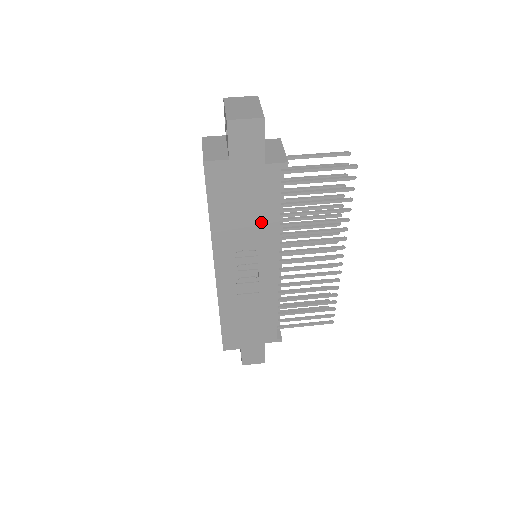
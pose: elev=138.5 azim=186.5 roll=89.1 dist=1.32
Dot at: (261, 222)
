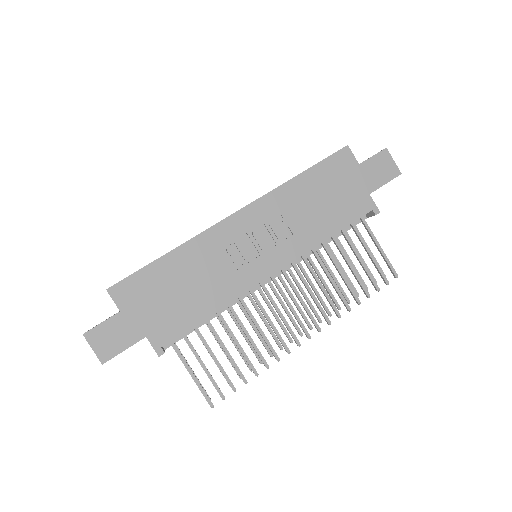
Dot at: (317, 223)
